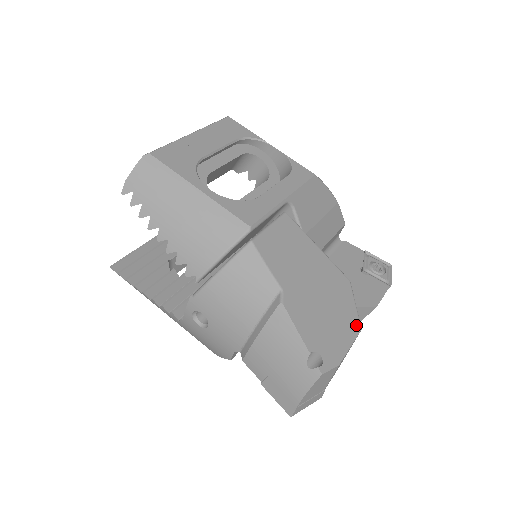
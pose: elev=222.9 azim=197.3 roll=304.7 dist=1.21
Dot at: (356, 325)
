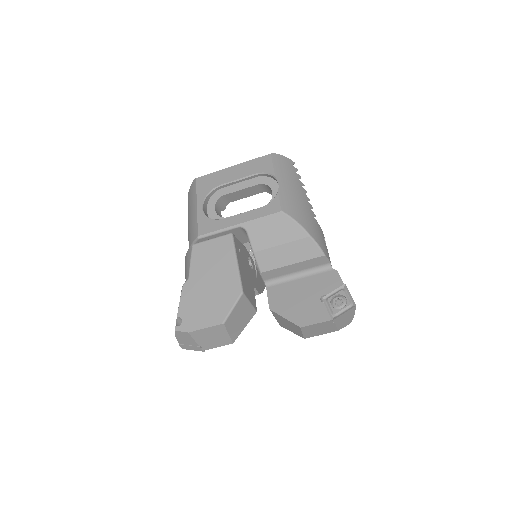
Dot at: (220, 319)
